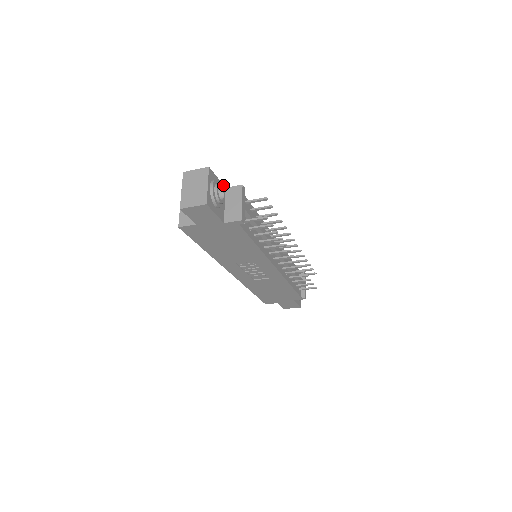
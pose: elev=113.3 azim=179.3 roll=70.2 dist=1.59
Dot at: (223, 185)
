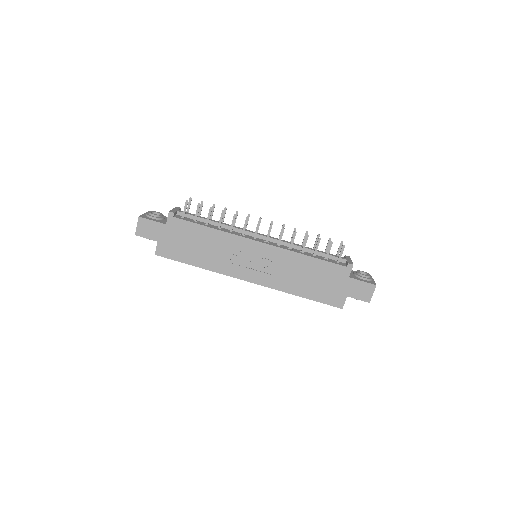
Dot at: occluded
